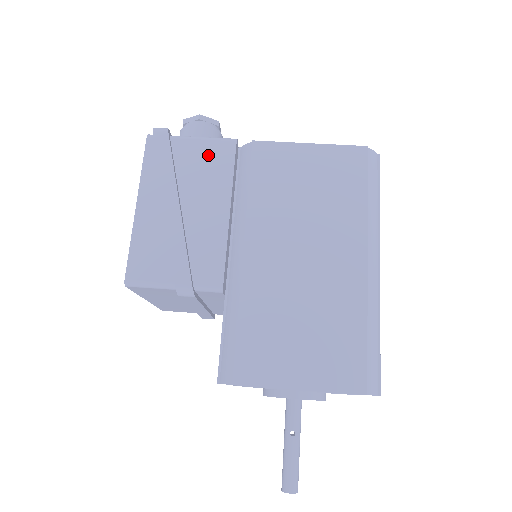
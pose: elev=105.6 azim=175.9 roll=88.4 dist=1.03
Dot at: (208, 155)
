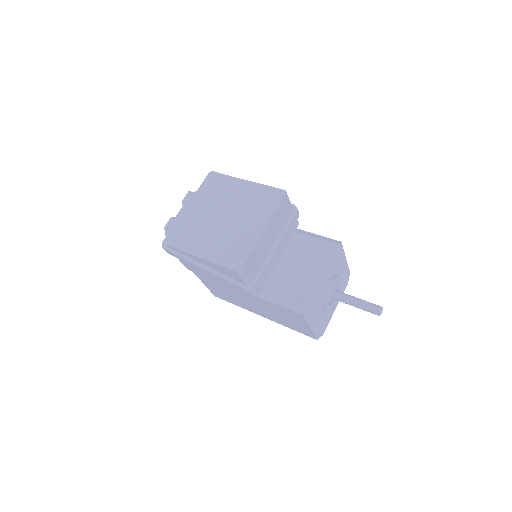
Dot at: occluded
